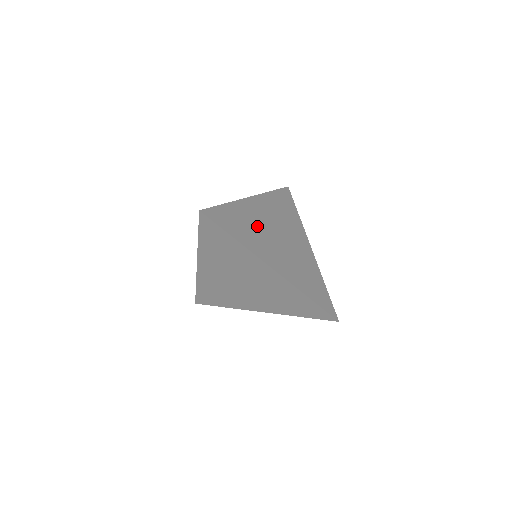
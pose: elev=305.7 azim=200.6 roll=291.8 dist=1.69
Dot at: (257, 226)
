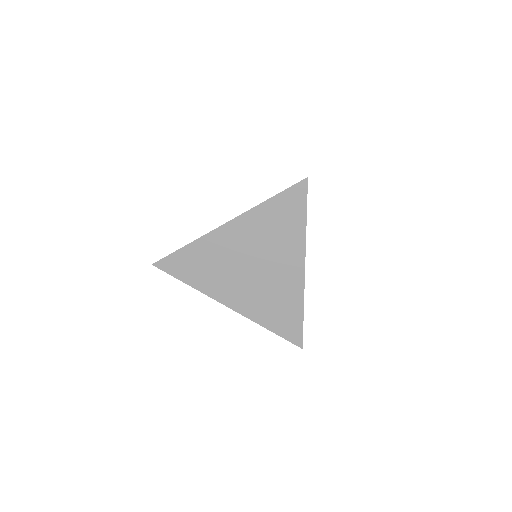
Dot at: occluded
